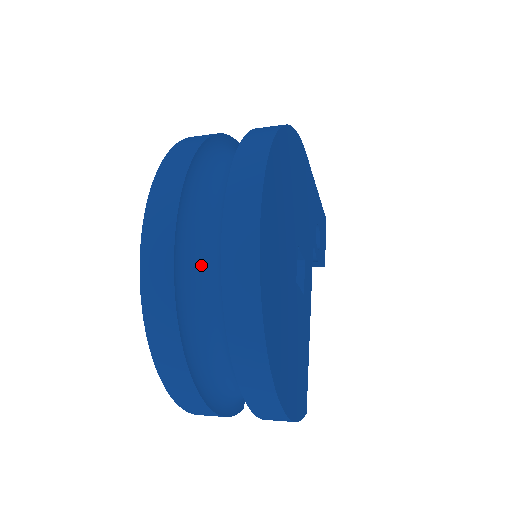
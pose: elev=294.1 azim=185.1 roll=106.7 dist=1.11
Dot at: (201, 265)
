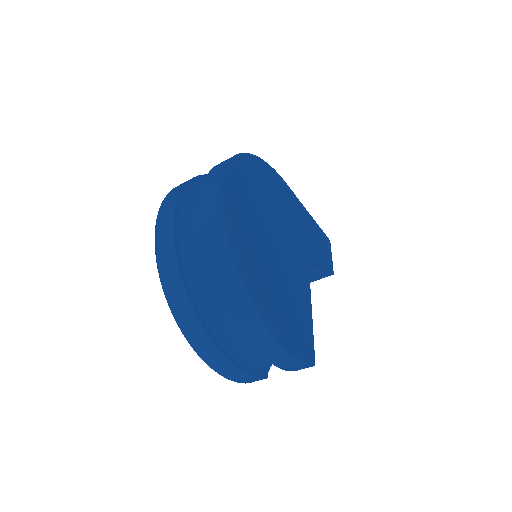
Dot at: (195, 241)
